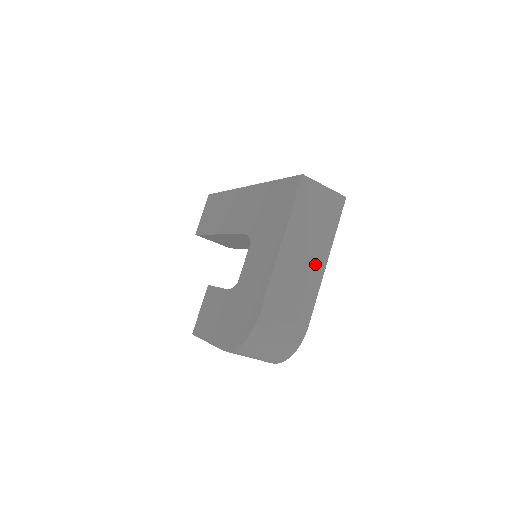
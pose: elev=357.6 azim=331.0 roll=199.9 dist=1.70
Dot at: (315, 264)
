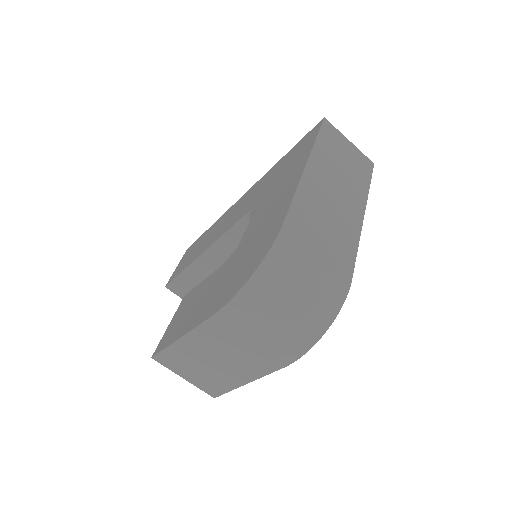
Dot at: (350, 209)
